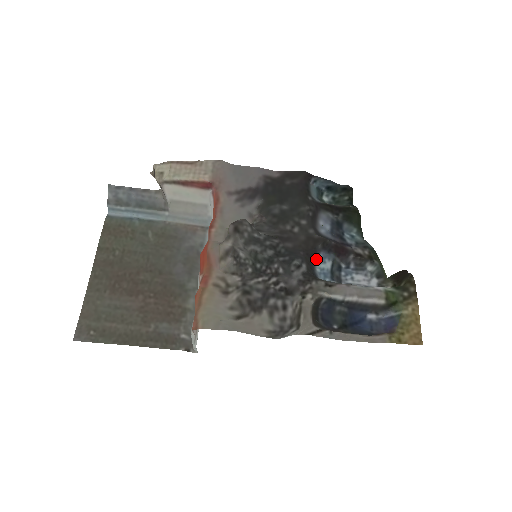
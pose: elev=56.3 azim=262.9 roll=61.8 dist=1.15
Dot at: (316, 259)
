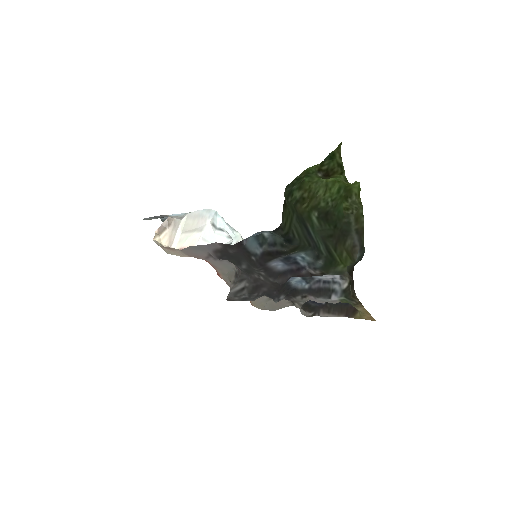
Dot at: (288, 281)
